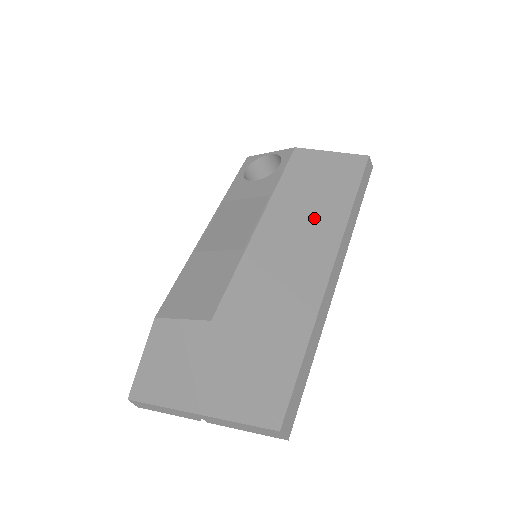
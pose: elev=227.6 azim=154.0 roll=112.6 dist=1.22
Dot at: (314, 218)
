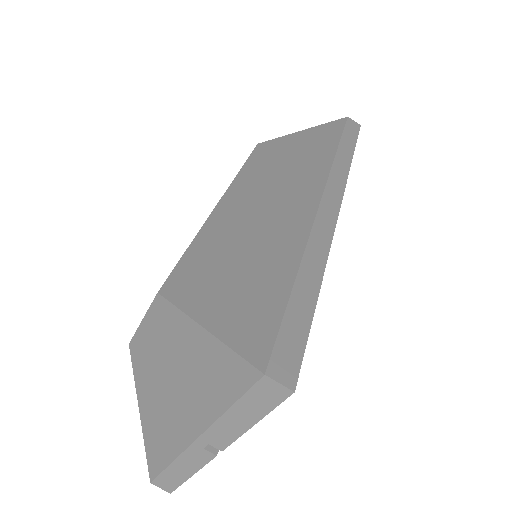
Dot at: (288, 176)
